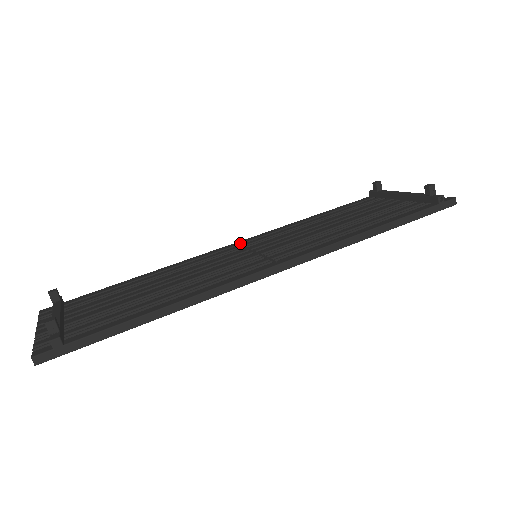
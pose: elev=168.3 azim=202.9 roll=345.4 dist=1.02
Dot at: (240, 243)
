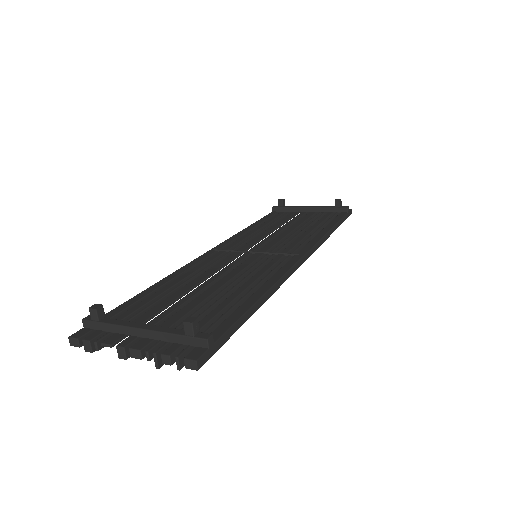
Dot at: (218, 249)
